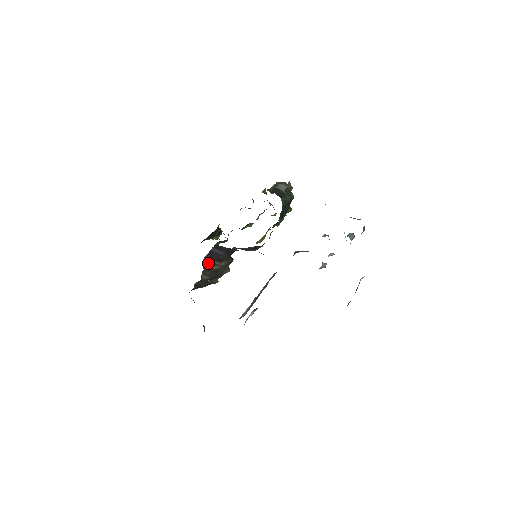
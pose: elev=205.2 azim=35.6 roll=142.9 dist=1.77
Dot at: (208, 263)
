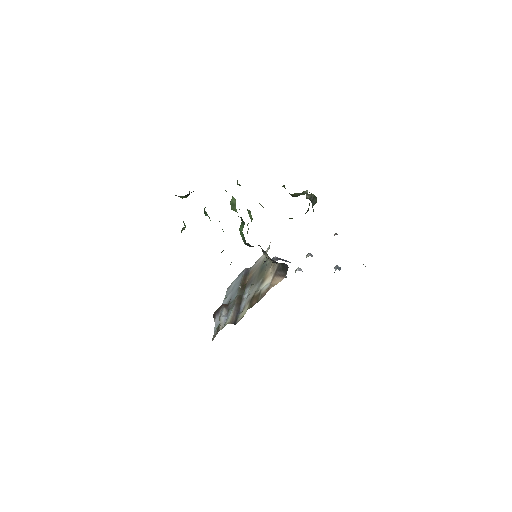
Dot at: occluded
